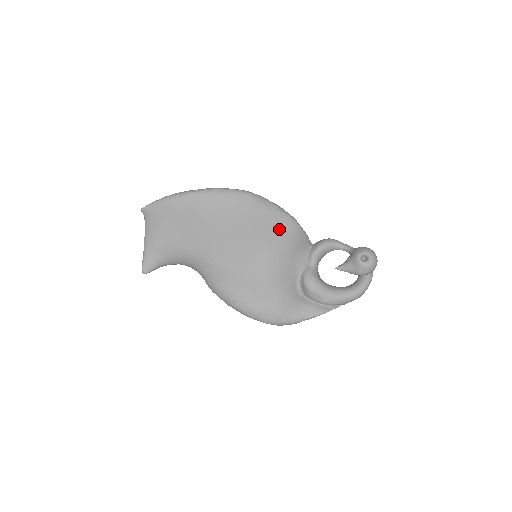
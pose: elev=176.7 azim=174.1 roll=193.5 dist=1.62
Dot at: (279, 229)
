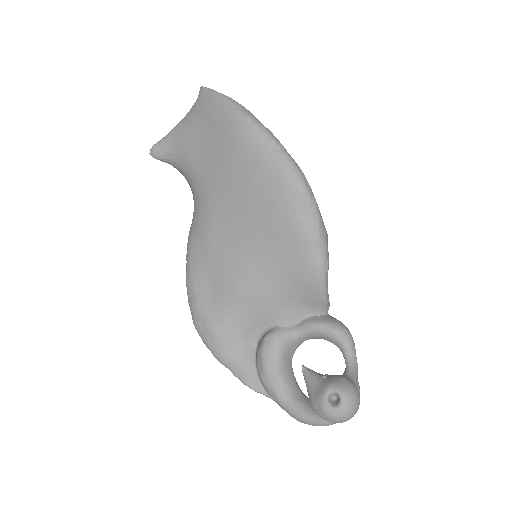
Dot at: (295, 257)
